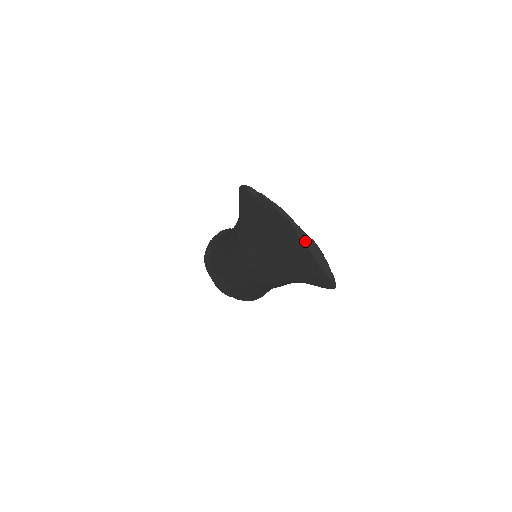
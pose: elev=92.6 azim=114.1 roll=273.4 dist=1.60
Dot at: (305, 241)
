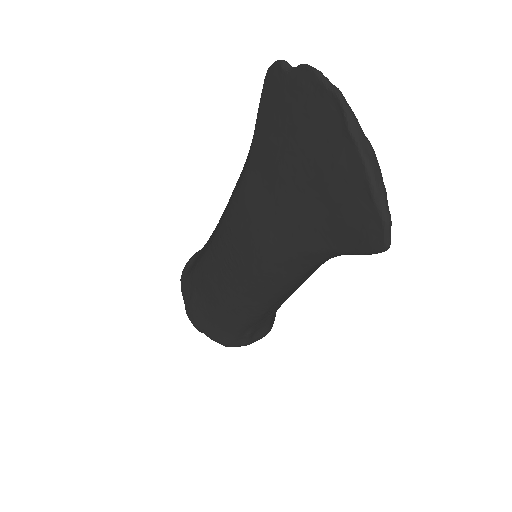
Dot at: (357, 137)
